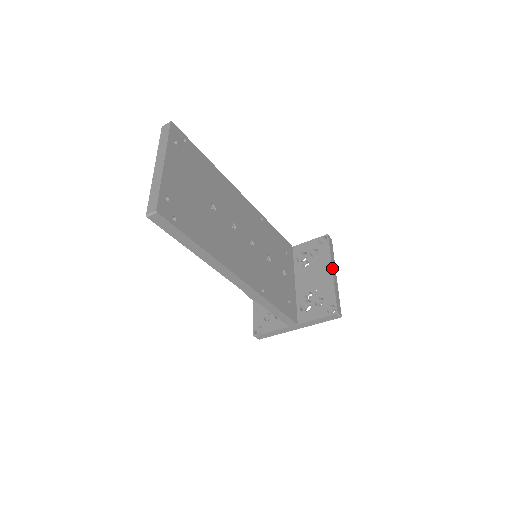
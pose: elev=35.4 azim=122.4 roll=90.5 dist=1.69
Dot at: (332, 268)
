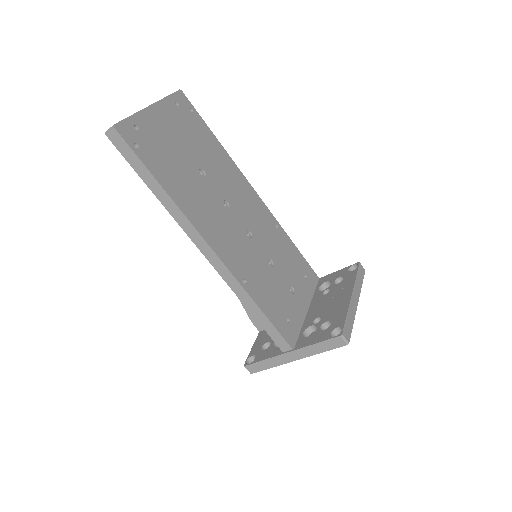
Dot at: (352, 292)
